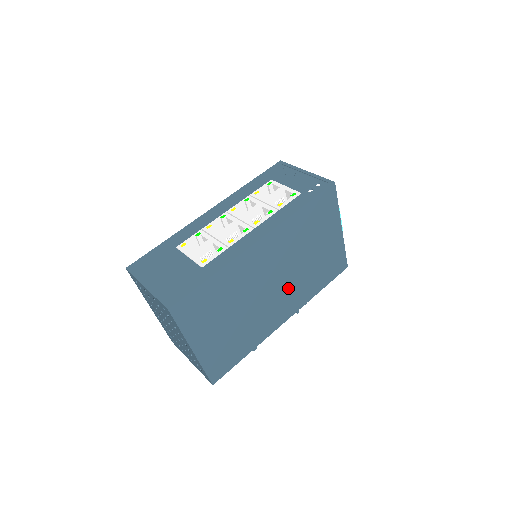
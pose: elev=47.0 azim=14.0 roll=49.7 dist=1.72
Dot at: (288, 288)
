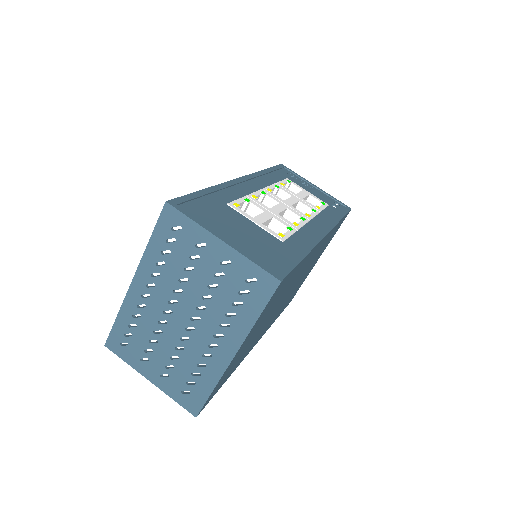
Dot at: (282, 305)
